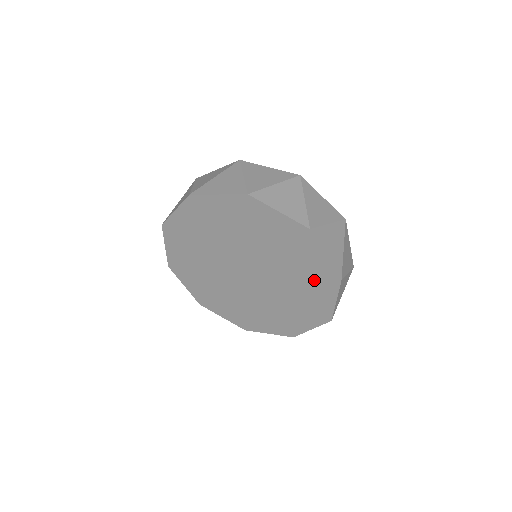
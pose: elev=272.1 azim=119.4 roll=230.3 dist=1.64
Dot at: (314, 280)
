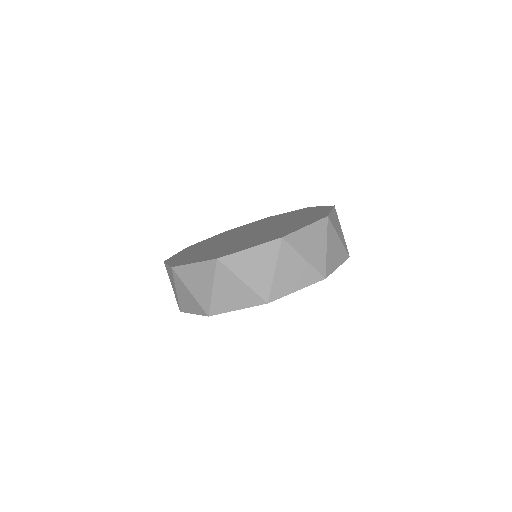
Dot at: occluded
